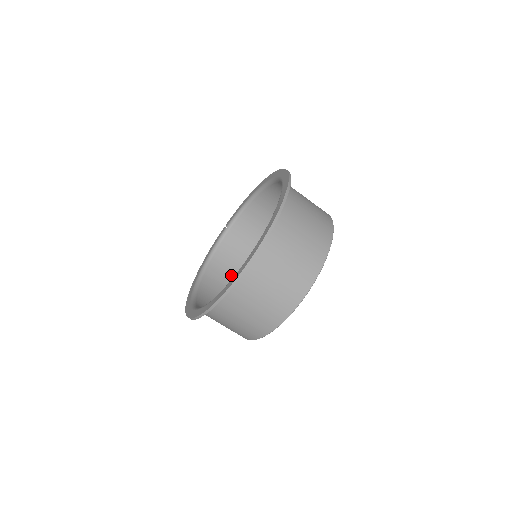
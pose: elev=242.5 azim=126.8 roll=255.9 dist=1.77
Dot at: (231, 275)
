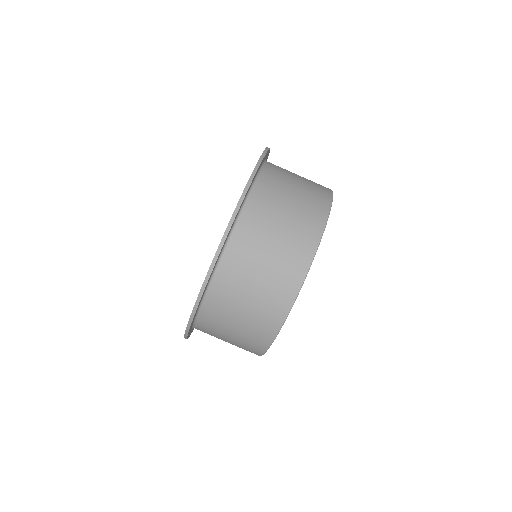
Dot at: occluded
